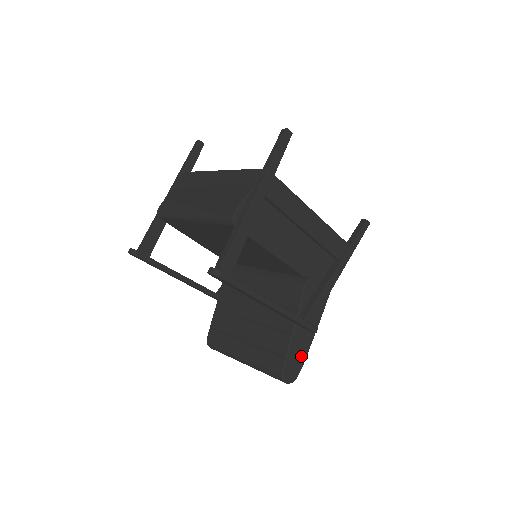
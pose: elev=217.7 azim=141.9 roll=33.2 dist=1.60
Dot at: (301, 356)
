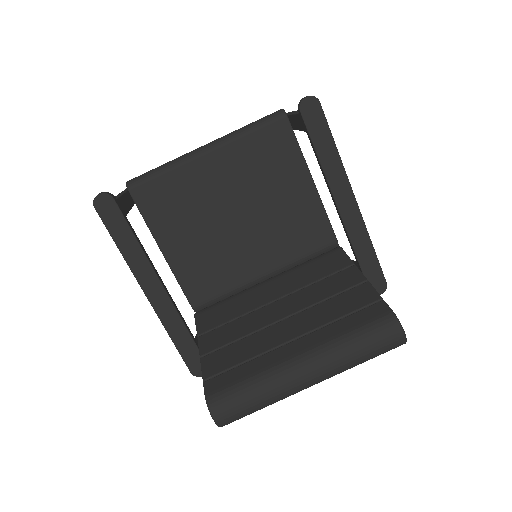
Dot at: occluded
